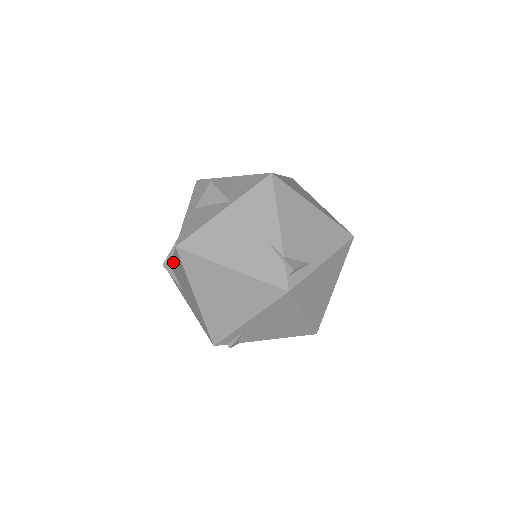
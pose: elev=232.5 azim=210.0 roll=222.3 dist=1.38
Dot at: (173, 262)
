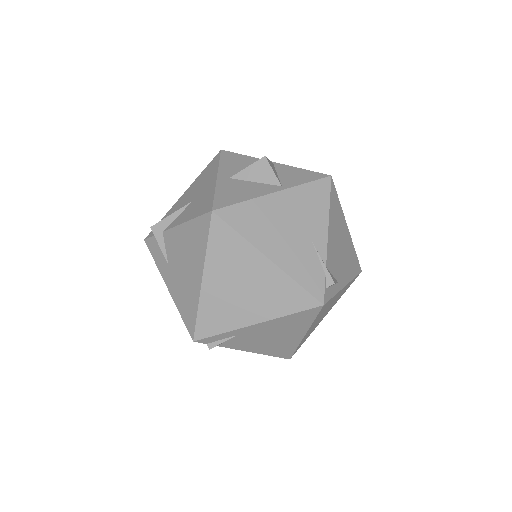
Dot at: (179, 228)
